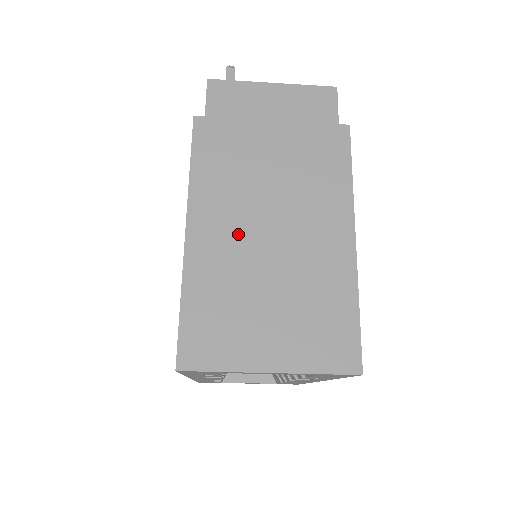
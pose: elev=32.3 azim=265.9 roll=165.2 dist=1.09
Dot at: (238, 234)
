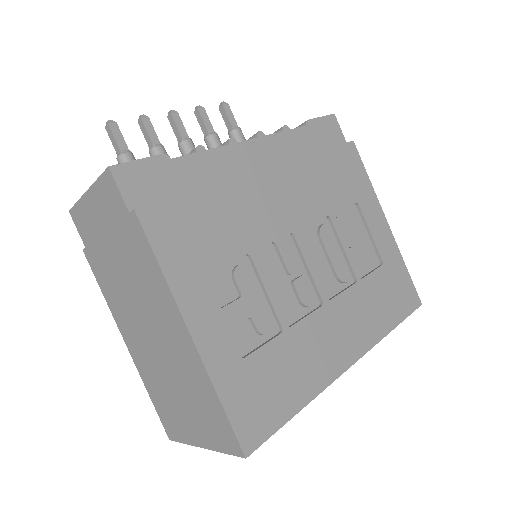
Dot at: (143, 344)
